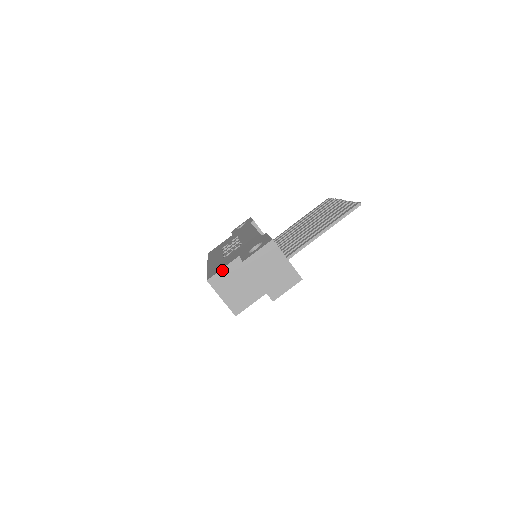
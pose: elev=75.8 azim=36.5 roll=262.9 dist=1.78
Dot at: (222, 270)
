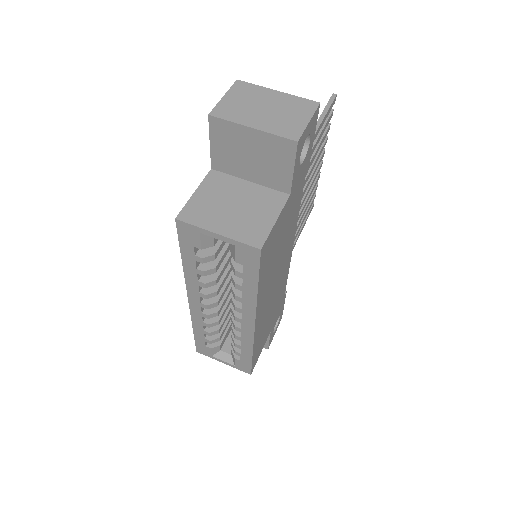
Dot at: (194, 196)
